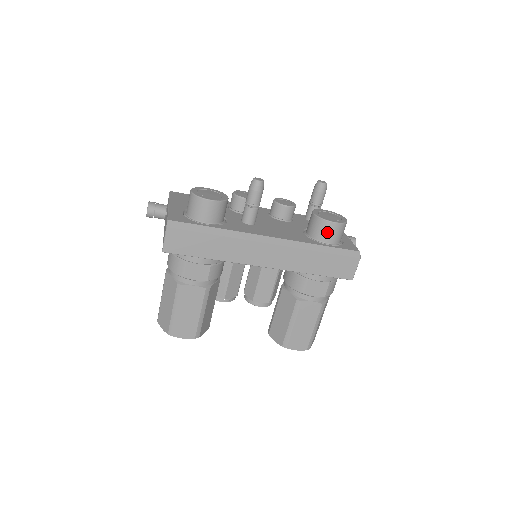
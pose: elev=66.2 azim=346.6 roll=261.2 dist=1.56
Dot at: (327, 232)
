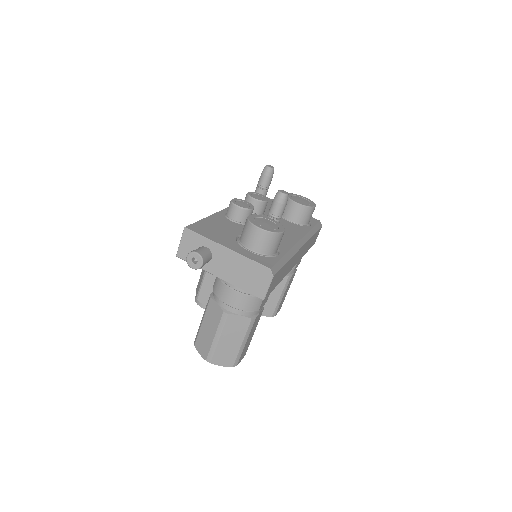
Dot at: (310, 216)
